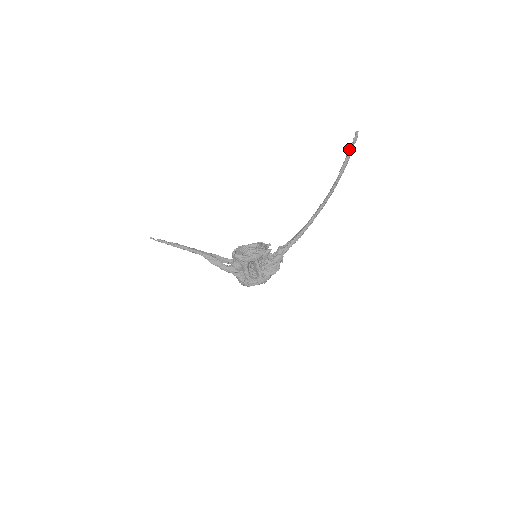
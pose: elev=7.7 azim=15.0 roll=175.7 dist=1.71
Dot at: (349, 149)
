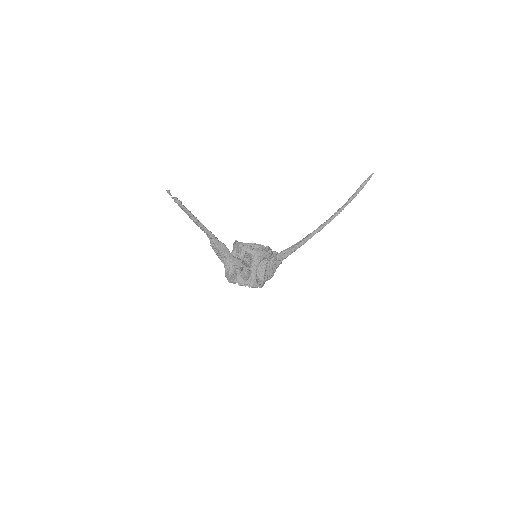
Dot at: (363, 184)
